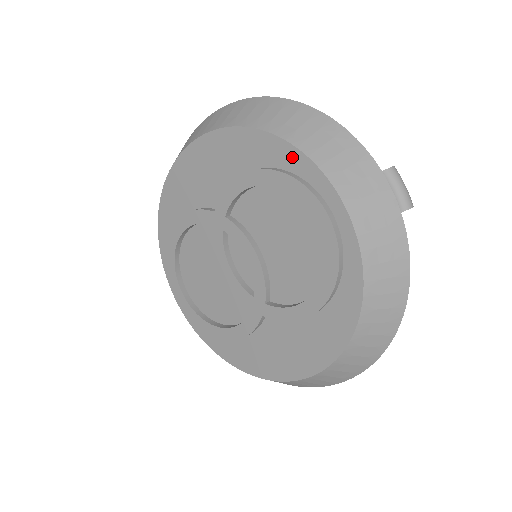
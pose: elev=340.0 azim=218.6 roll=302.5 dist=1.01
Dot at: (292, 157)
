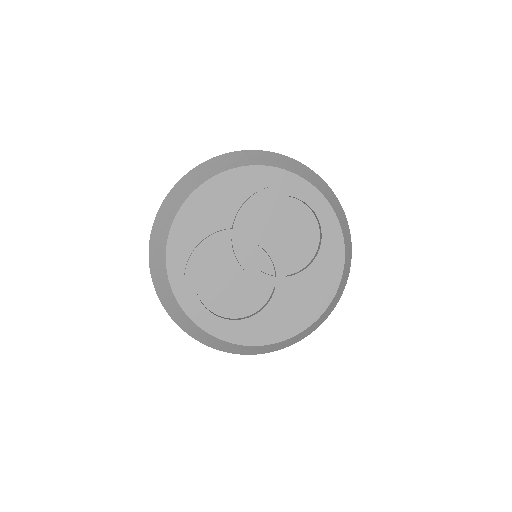
Dot at: (284, 176)
